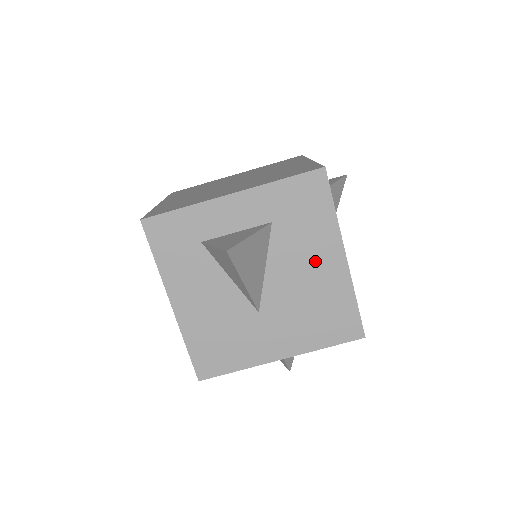
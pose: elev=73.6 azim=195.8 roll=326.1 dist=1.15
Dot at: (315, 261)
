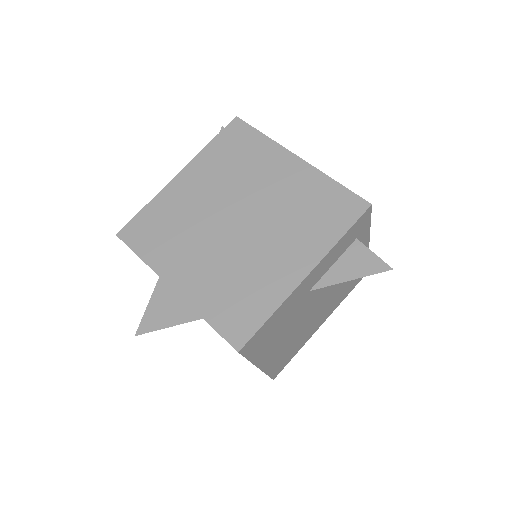
Dot at: occluded
